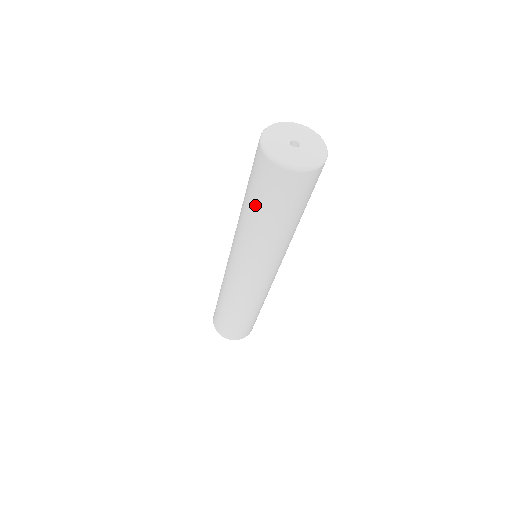
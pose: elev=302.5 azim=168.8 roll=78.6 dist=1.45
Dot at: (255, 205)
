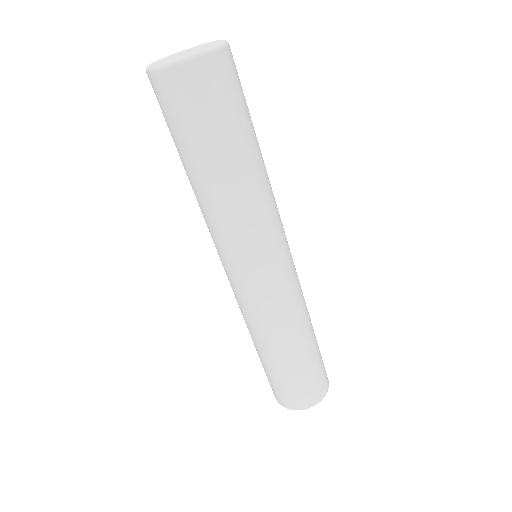
Dot at: (199, 153)
